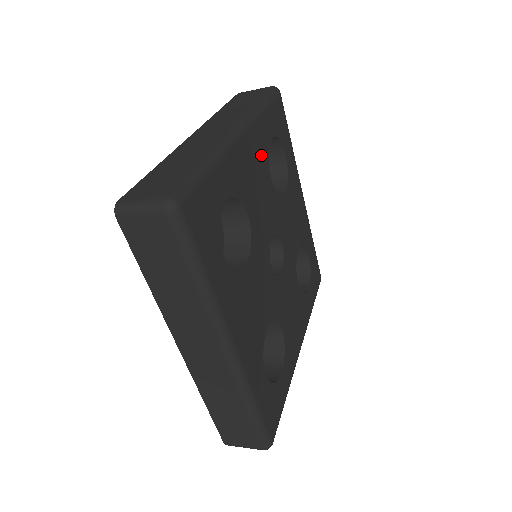
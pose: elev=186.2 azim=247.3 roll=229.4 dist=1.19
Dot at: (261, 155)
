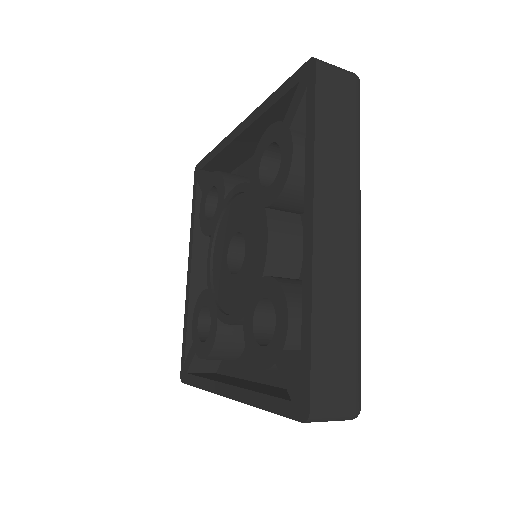
Dot at: occluded
